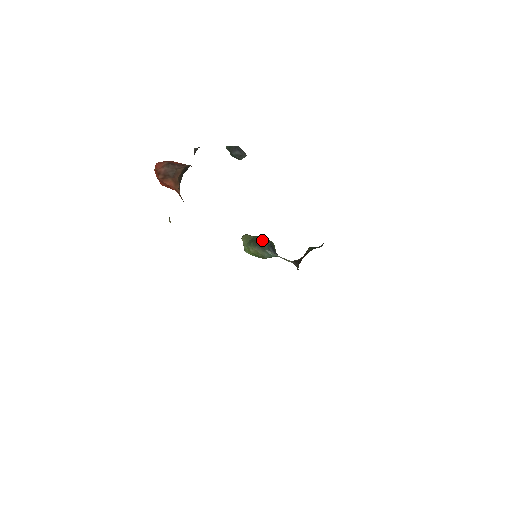
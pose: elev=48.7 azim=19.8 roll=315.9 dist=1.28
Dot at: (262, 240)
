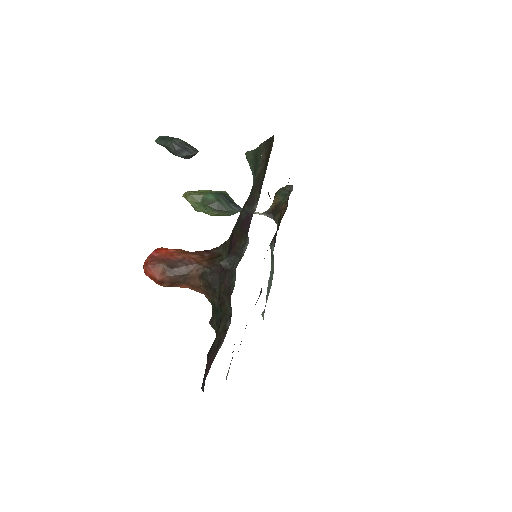
Dot at: (218, 200)
